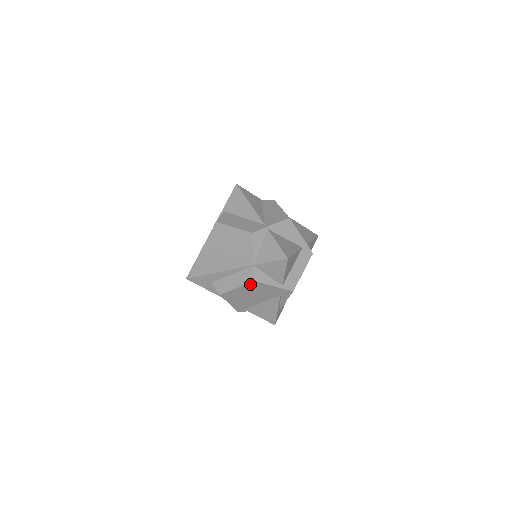
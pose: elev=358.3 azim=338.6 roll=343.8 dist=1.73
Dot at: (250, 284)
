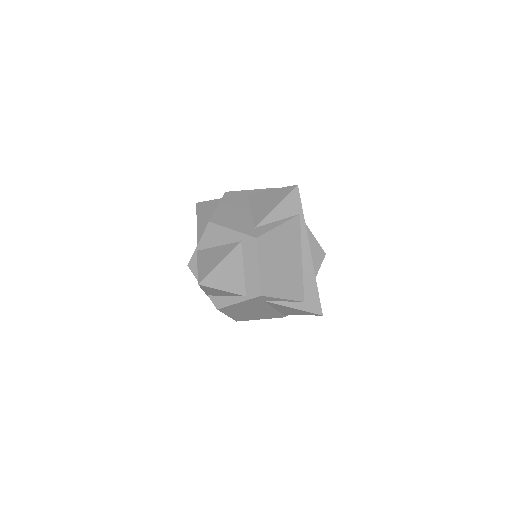
Dot at: (224, 311)
